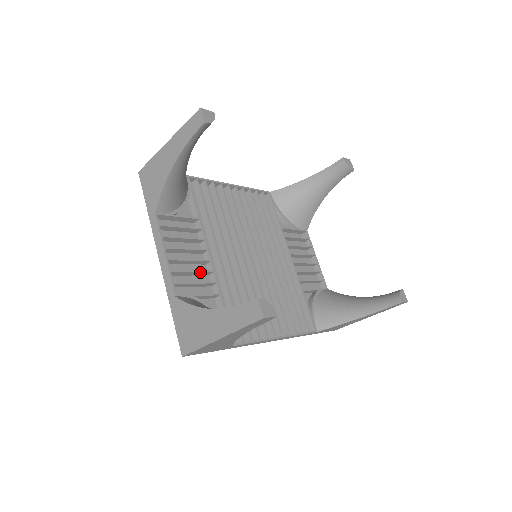
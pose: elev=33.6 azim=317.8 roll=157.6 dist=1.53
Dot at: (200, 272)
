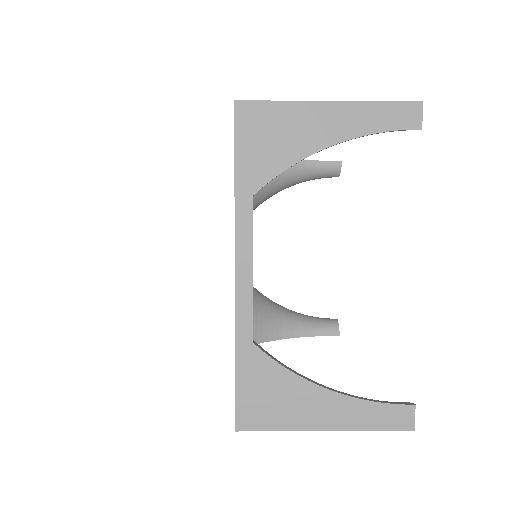
Dot at: occluded
